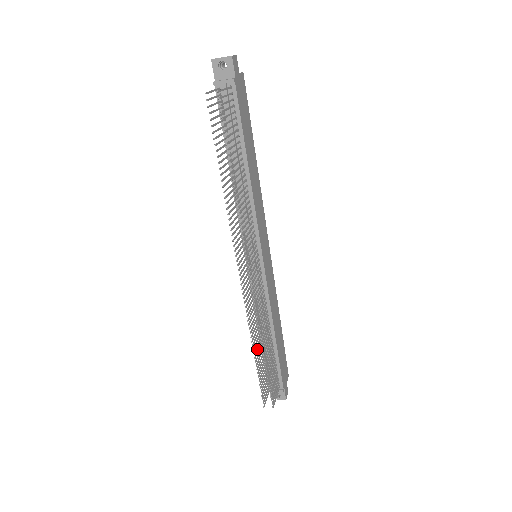
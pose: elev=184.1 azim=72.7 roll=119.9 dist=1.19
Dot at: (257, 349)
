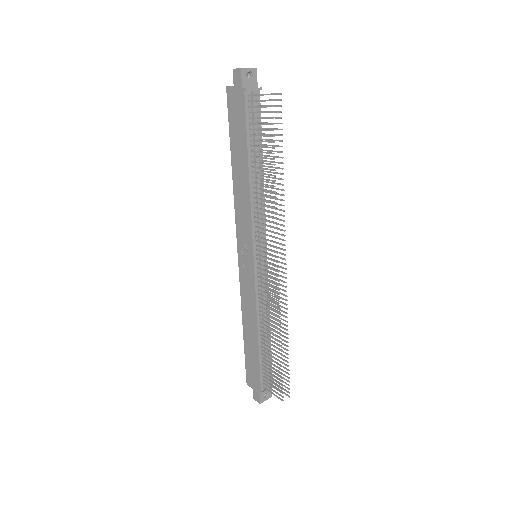
Dot at: (272, 345)
